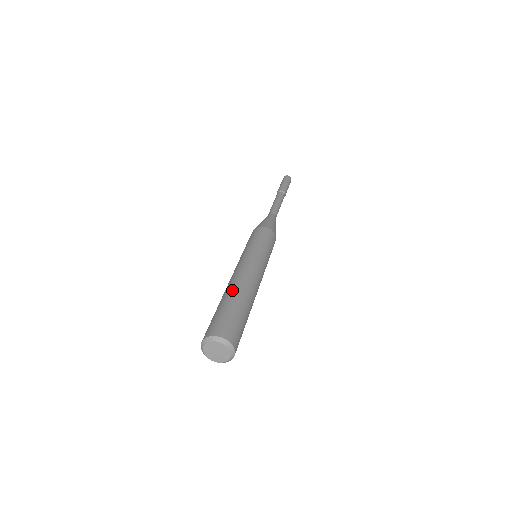
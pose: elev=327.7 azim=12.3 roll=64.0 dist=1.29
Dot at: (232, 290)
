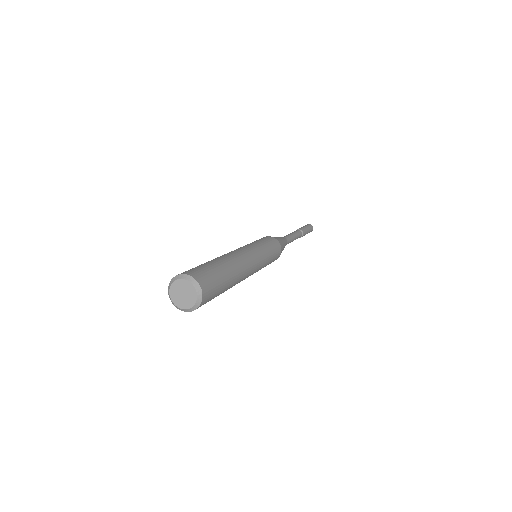
Dot at: (223, 258)
